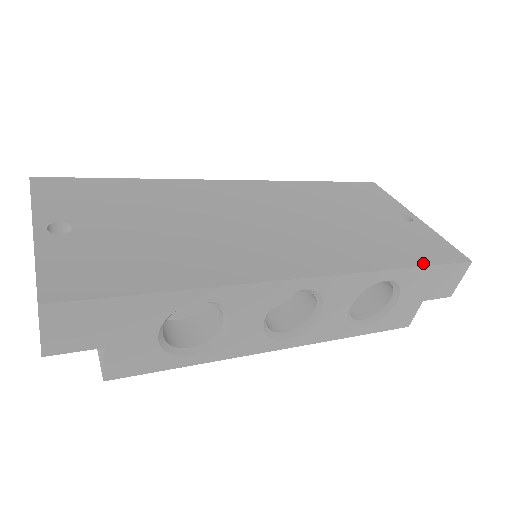
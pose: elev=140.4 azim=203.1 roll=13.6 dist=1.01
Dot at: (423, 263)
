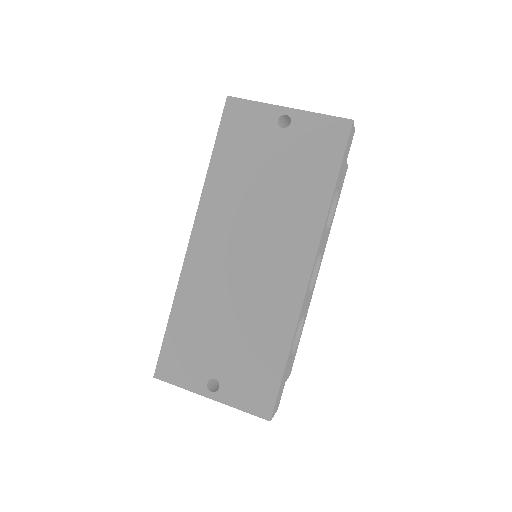
Dot at: (336, 170)
